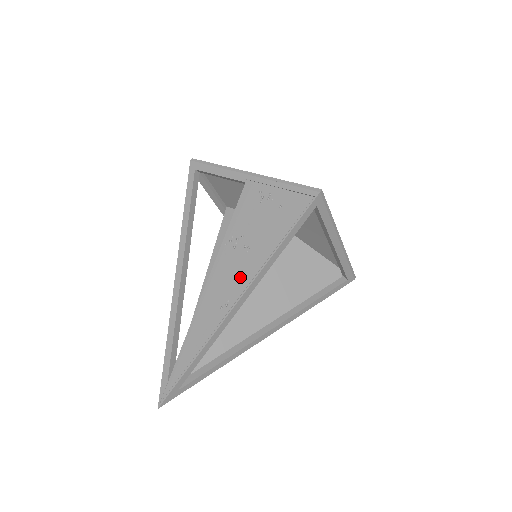
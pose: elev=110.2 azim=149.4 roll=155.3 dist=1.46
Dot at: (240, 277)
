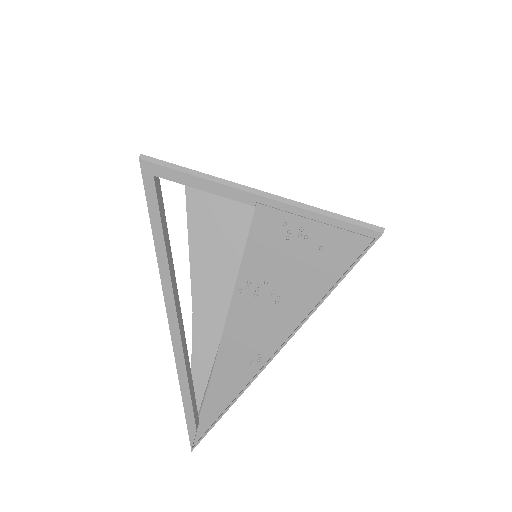
Dot at: (272, 331)
